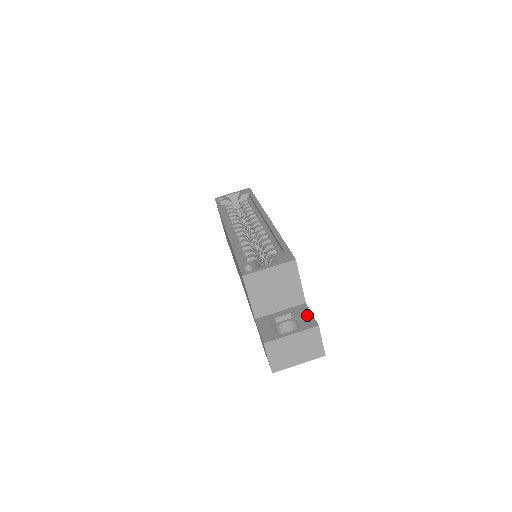
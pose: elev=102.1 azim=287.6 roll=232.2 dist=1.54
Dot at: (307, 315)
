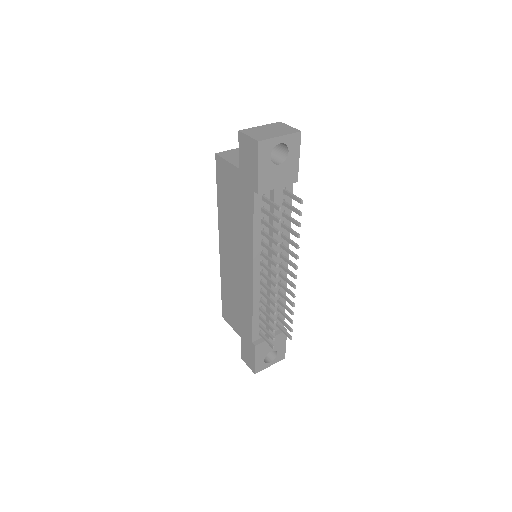
Dot at: occluded
